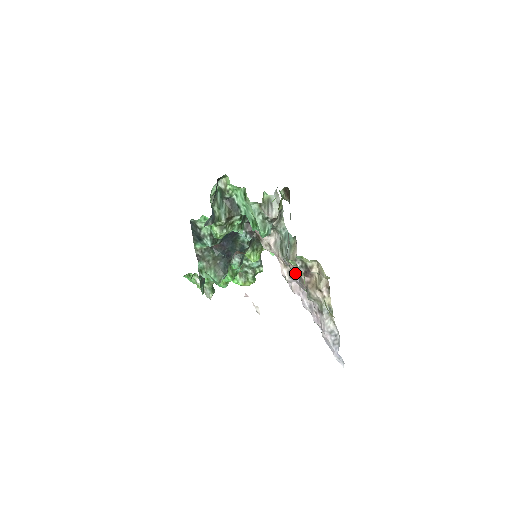
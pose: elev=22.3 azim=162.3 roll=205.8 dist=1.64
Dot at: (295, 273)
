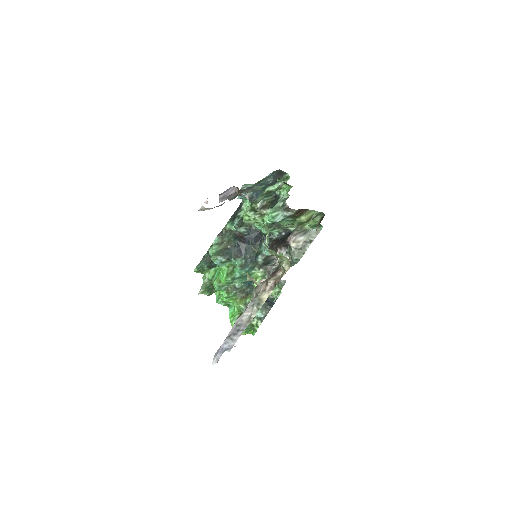
Dot at: occluded
